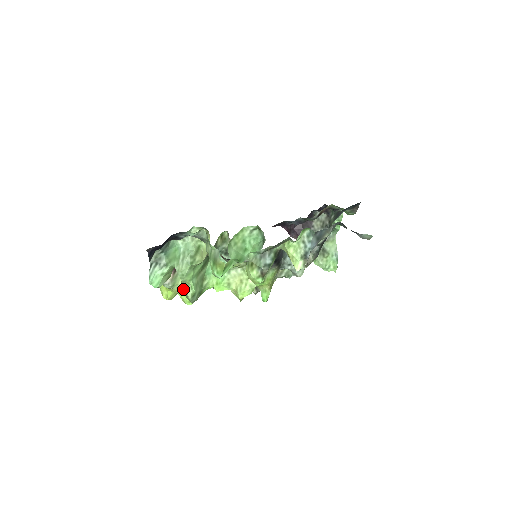
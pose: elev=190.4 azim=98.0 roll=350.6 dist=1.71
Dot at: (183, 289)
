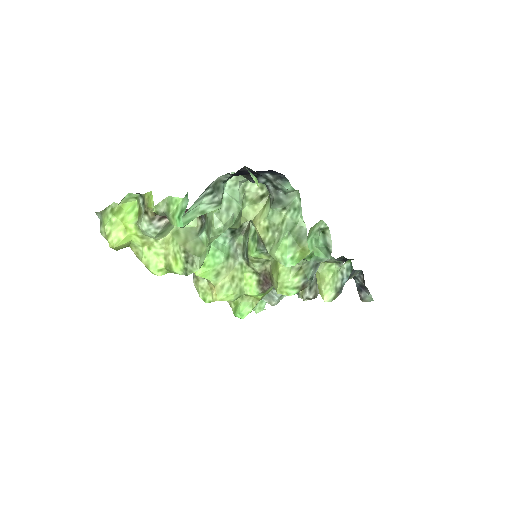
Dot at: (191, 249)
